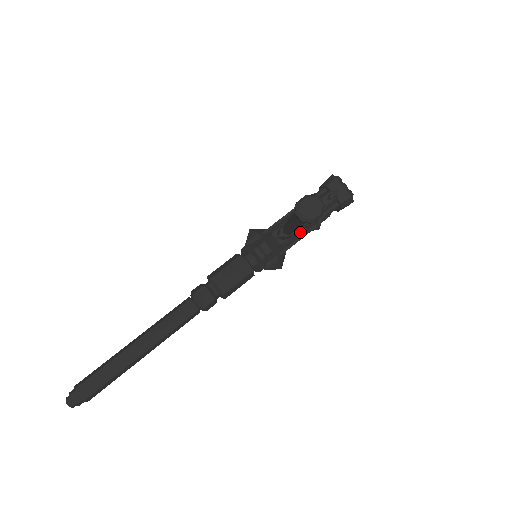
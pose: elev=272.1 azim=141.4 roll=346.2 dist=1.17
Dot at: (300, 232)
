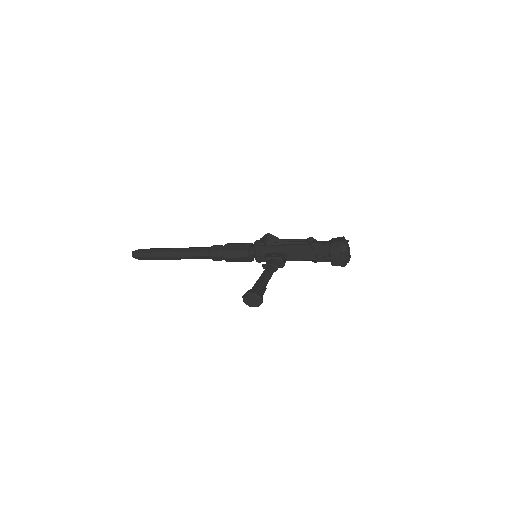
Dot at: (293, 260)
